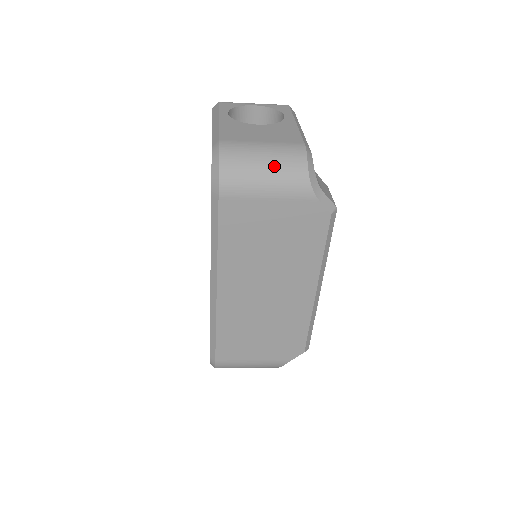
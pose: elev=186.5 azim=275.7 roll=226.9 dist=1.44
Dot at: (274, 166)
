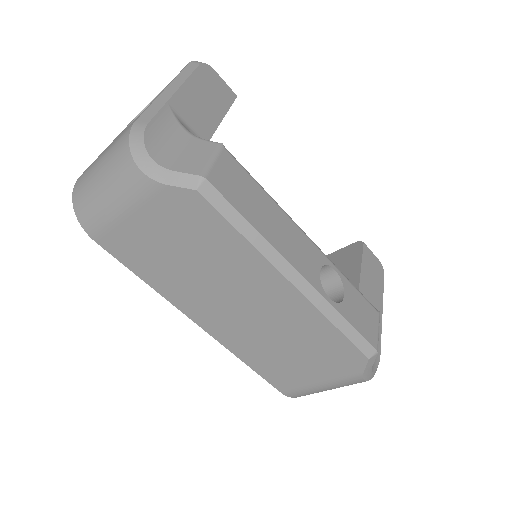
Dot at: (107, 176)
